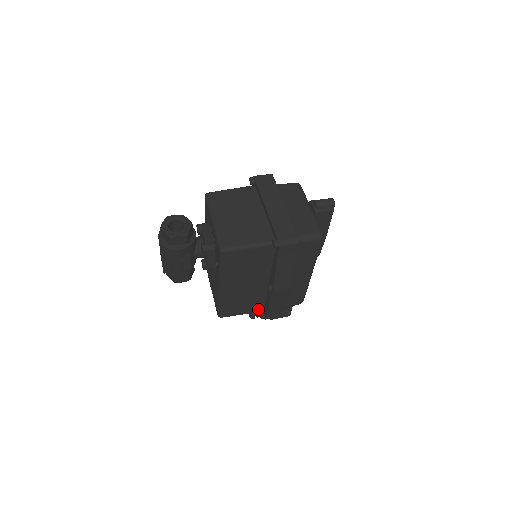
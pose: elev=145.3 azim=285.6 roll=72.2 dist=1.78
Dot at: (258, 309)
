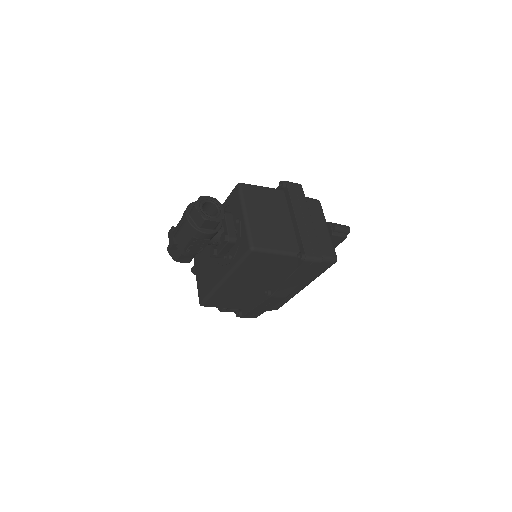
Dot at: (239, 307)
